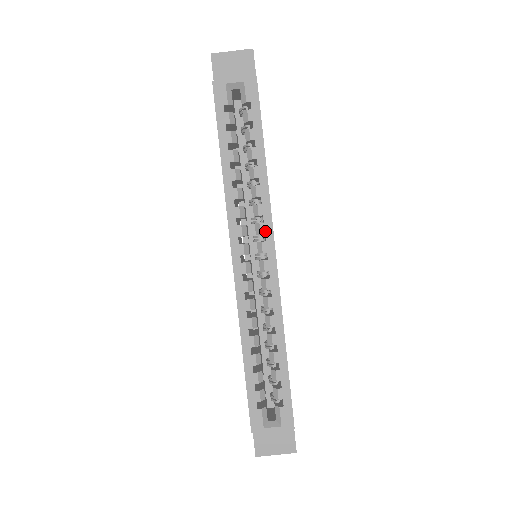
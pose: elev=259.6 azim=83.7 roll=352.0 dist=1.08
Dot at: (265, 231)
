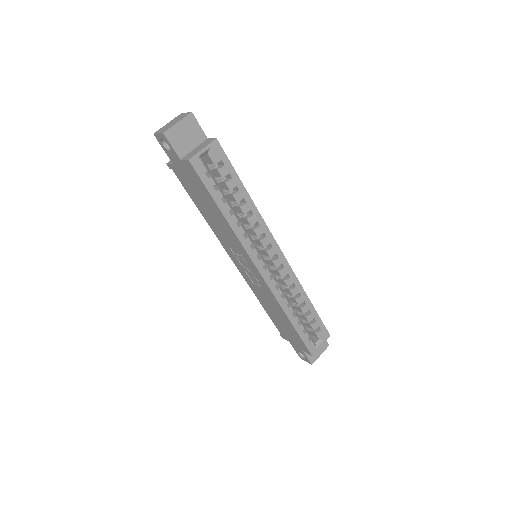
Dot at: (269, 241)
